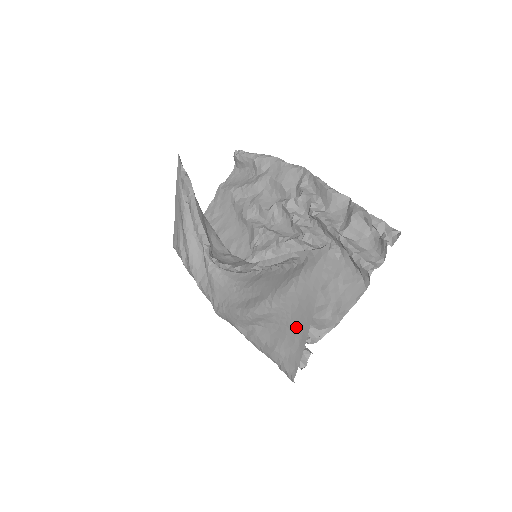
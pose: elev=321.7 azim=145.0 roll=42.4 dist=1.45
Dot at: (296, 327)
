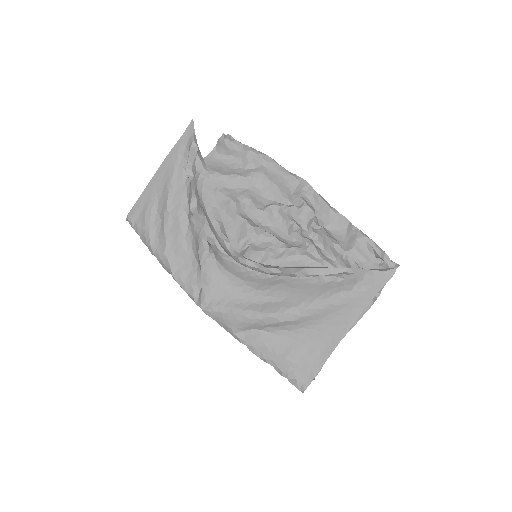
Dot at: (321, 338)
